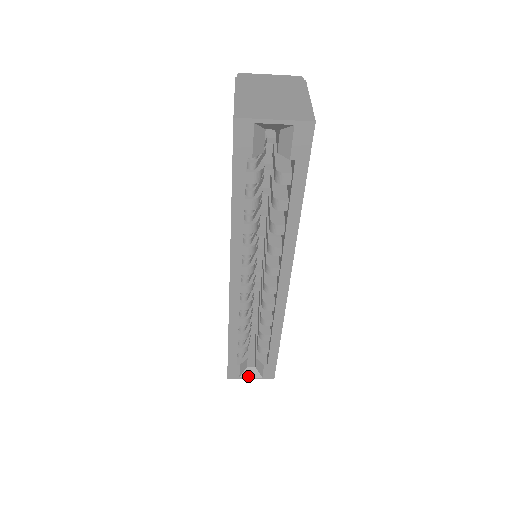
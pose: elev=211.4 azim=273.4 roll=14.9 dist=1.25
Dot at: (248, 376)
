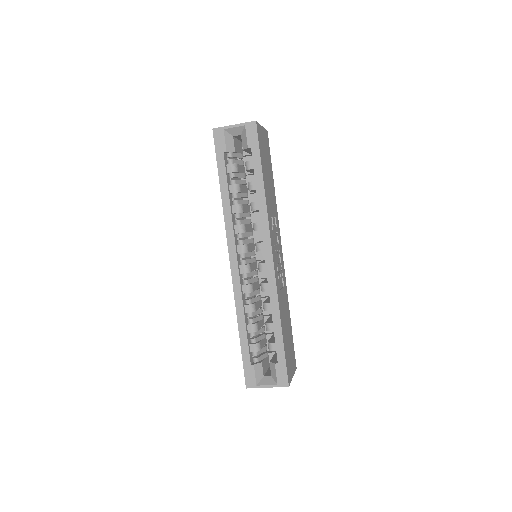
Dot at: (264, 384)
